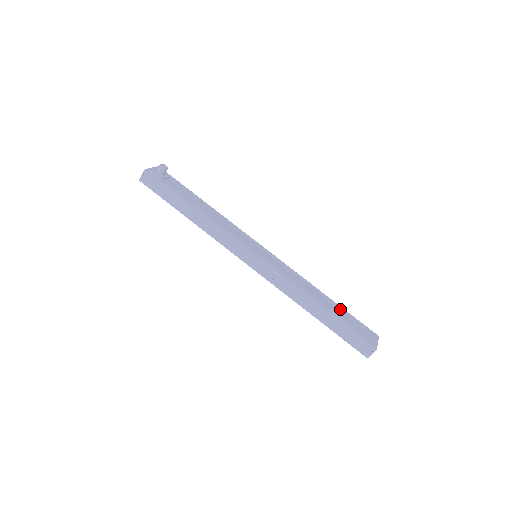
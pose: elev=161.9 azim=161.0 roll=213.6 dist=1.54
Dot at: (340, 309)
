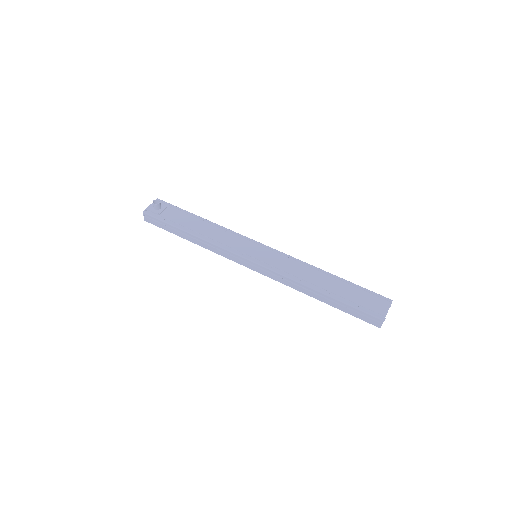
Dot at: (345, 285)
